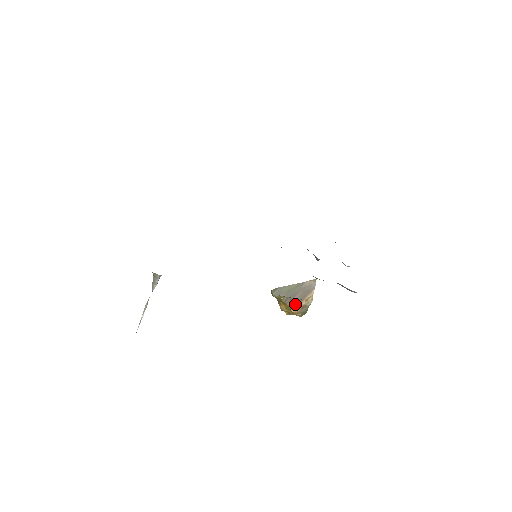
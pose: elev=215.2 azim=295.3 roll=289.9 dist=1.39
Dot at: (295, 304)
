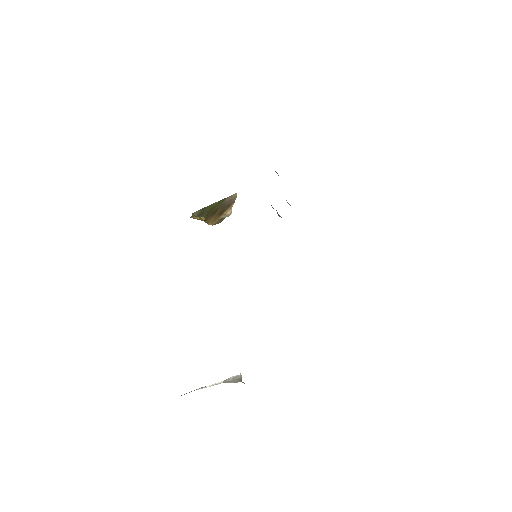
Dot at: (214, 219)
